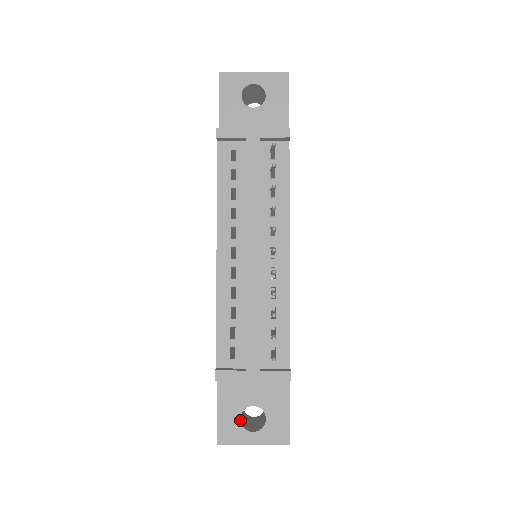
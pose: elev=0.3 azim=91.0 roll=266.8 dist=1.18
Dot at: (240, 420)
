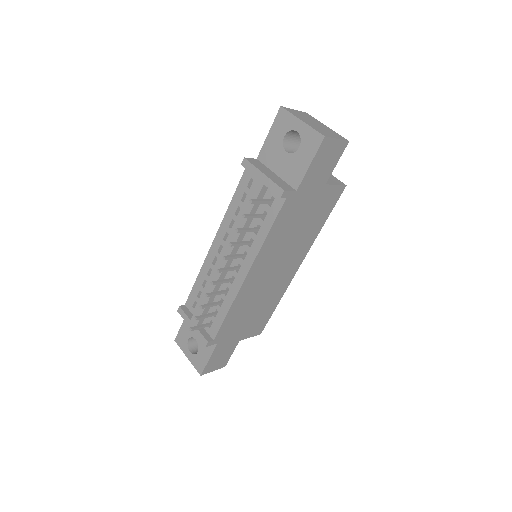
Dot at: (188, 340)
